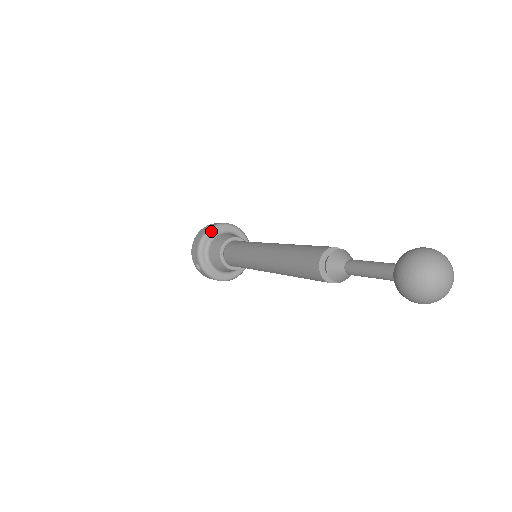
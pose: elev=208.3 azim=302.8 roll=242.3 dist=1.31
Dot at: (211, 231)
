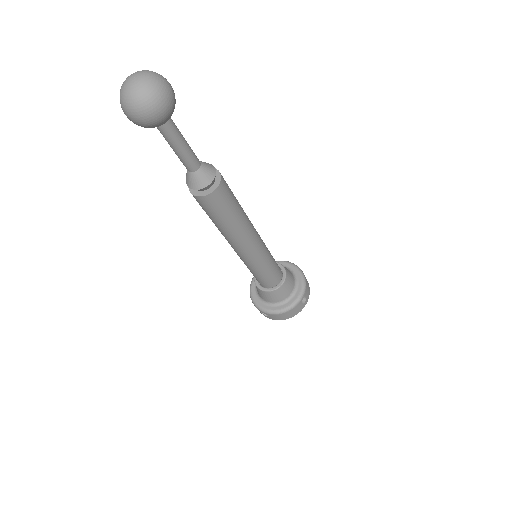
Dot at: (253, 279)
